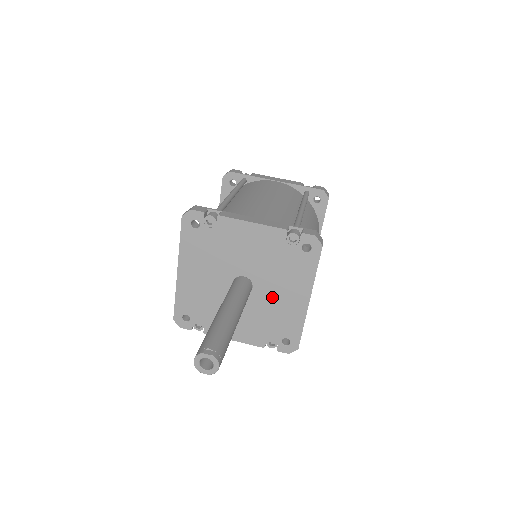
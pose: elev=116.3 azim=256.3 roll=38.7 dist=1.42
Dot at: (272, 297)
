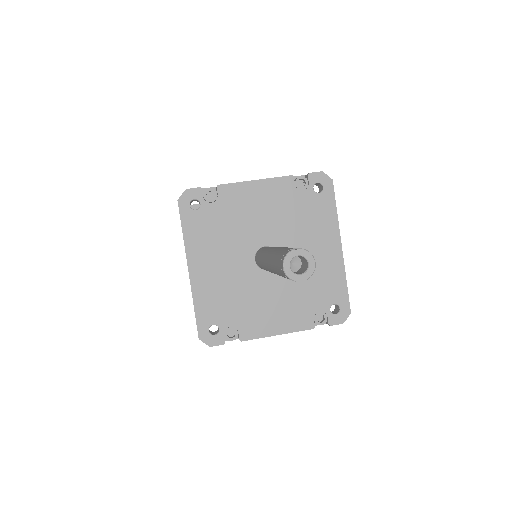
Dot at: occluded
